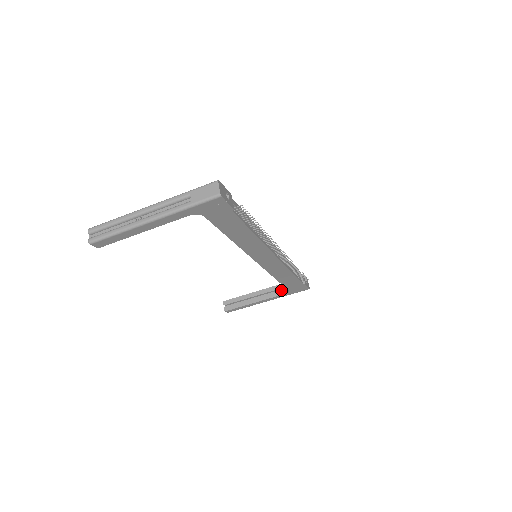
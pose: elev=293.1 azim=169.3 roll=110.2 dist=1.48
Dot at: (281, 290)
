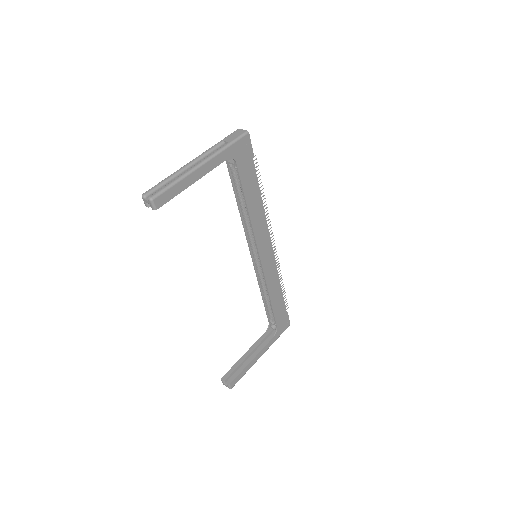
Dot at: (269, 336)
